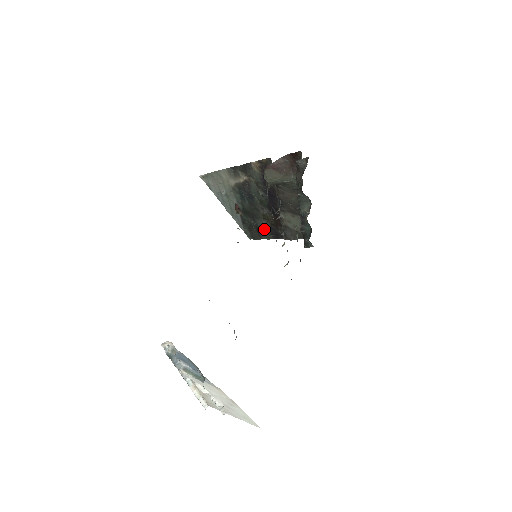
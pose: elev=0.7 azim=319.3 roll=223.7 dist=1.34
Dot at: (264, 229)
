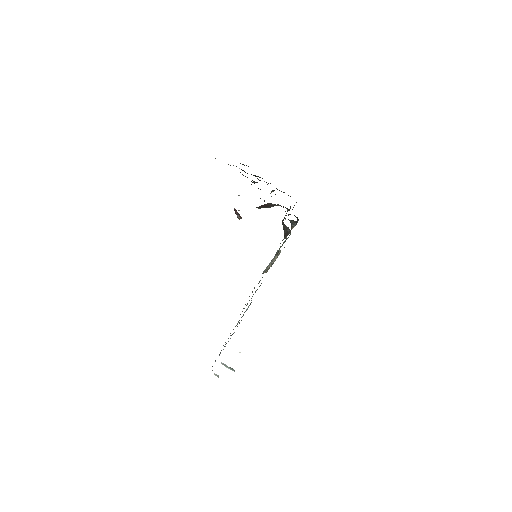
Dot at: (260, 177)
